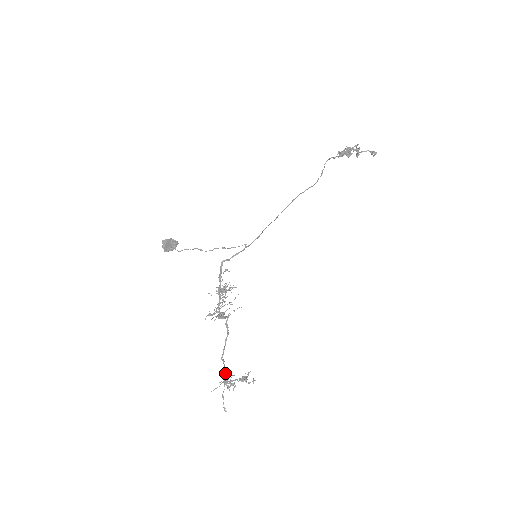
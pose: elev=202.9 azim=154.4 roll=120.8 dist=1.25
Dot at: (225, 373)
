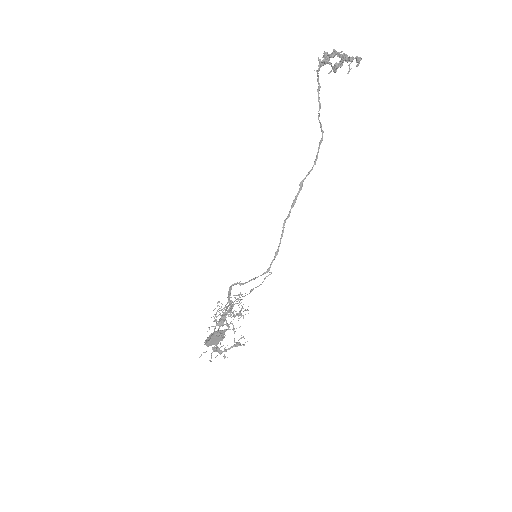
Dot at: occluded
